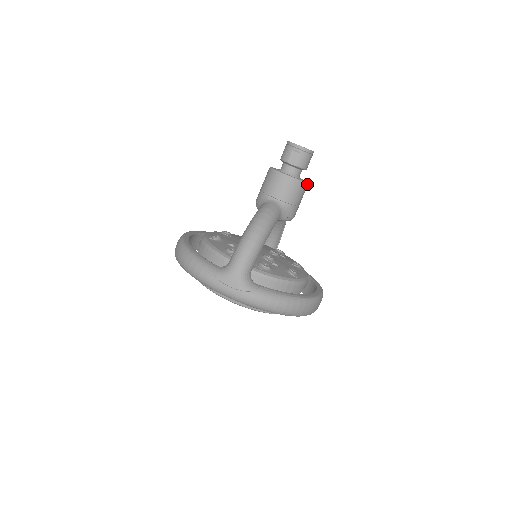
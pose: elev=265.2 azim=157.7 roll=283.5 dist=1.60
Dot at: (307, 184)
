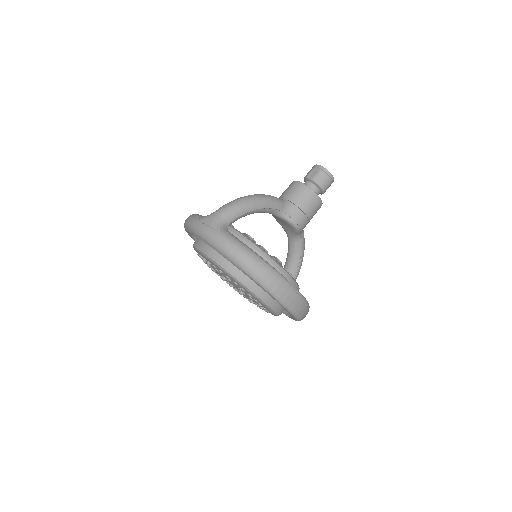
Dot at: (319, 199)
